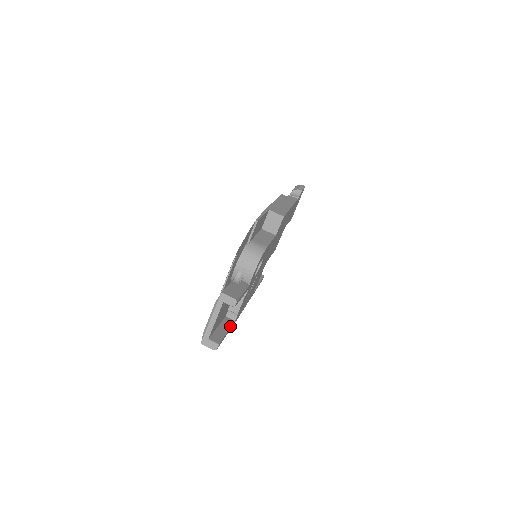
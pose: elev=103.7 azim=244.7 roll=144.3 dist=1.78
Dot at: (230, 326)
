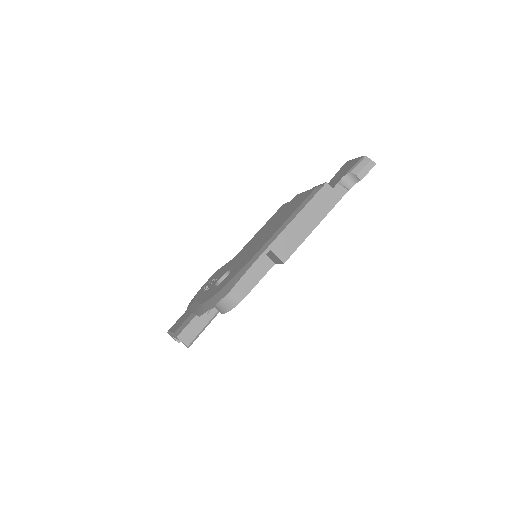
Dot at: occluded
